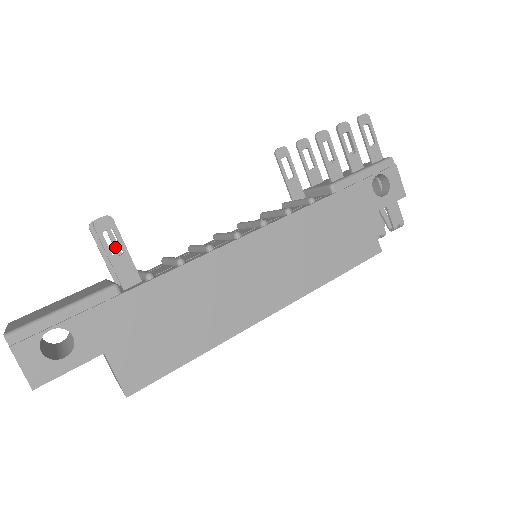
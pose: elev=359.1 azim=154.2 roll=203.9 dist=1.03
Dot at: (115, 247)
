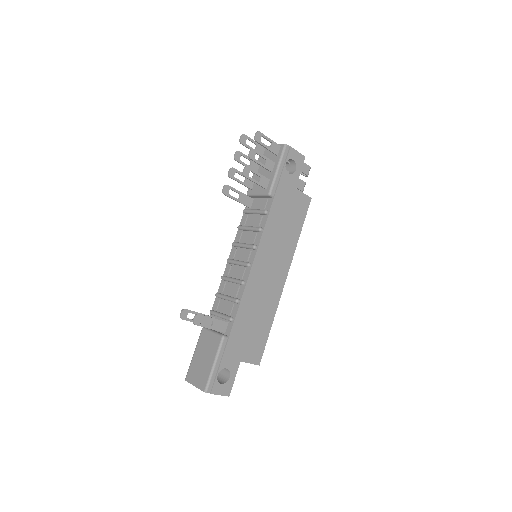
Dot at: occluded
